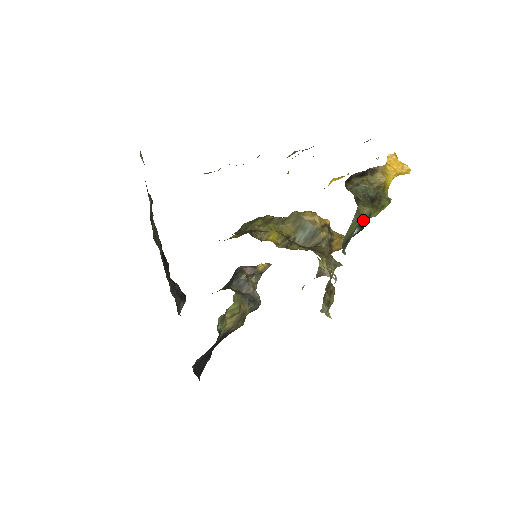
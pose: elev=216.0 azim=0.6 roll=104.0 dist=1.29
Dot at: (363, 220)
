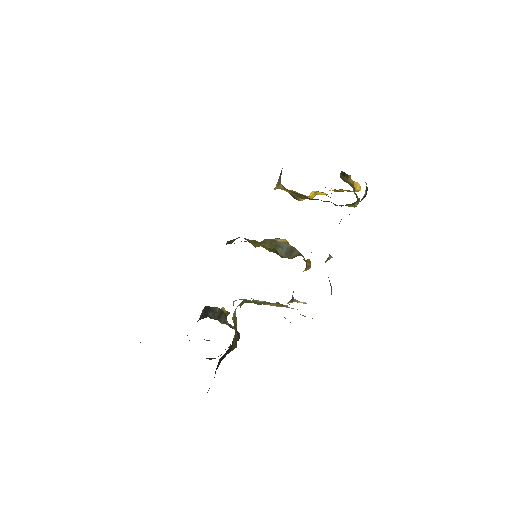
Dot at: occluded
